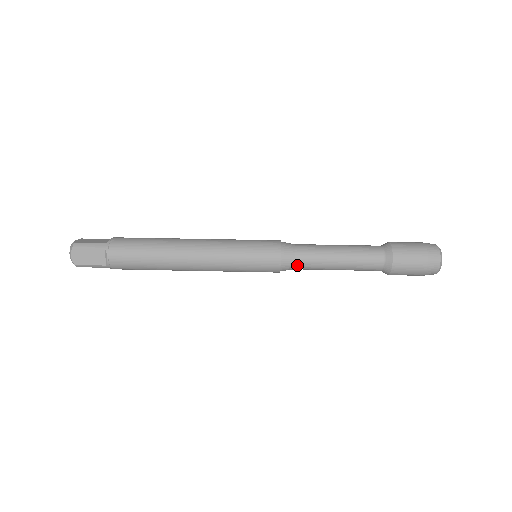
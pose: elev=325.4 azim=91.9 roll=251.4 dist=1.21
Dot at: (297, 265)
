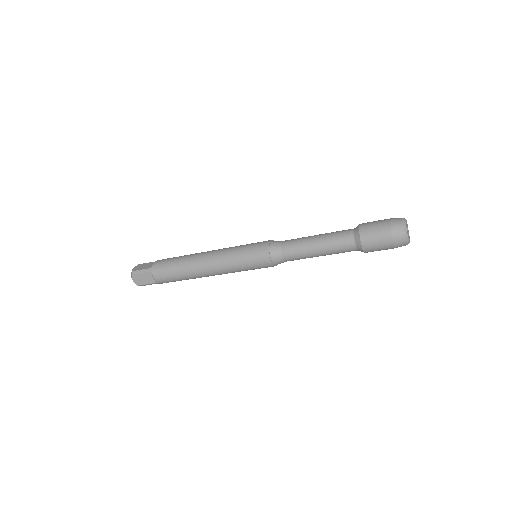
Dot at: (283, 245)
